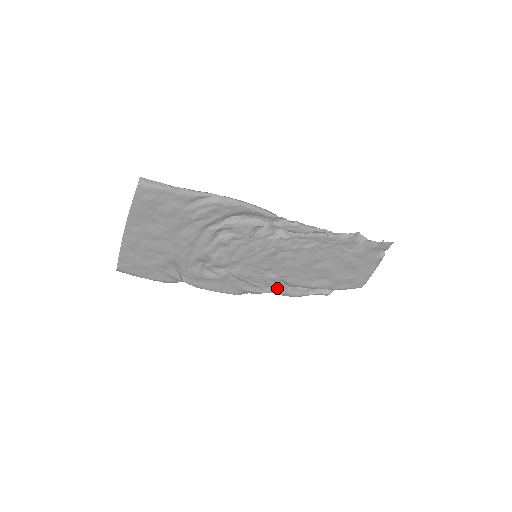
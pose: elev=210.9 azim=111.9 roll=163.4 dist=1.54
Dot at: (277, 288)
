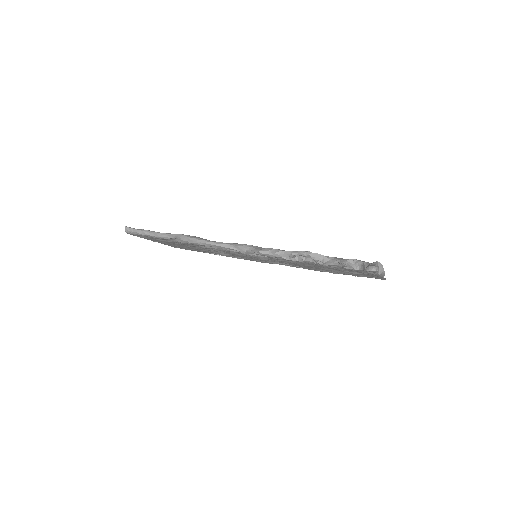
Dot at: (300, 267)
